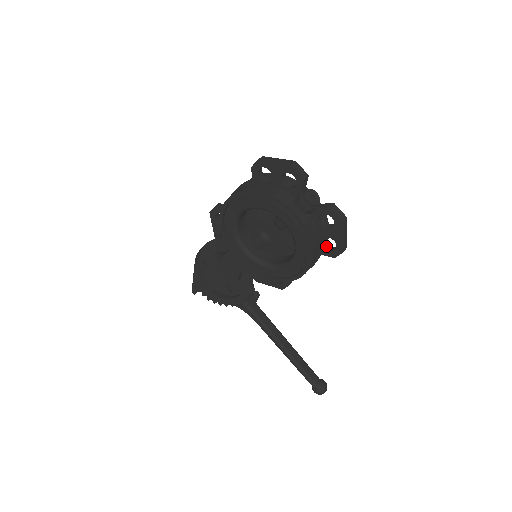
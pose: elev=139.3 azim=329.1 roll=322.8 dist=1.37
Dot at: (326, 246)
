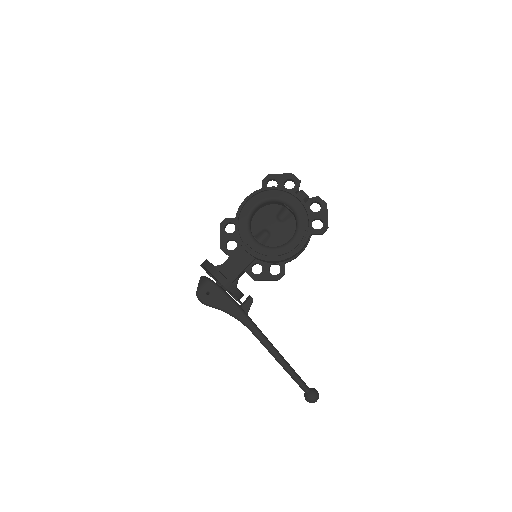
Dot at: (314, 229)
